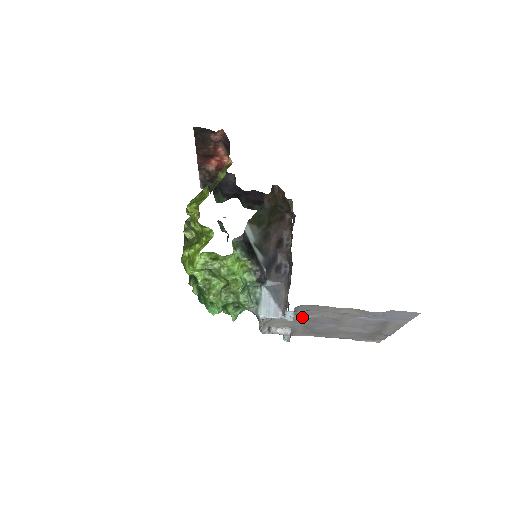
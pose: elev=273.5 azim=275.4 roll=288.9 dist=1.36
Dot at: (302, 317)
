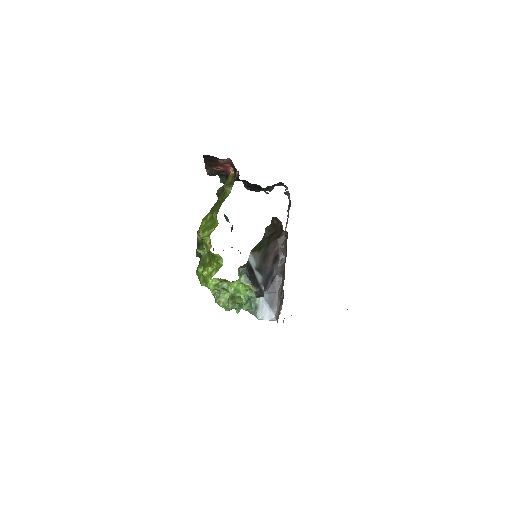
Dot at: occluded
